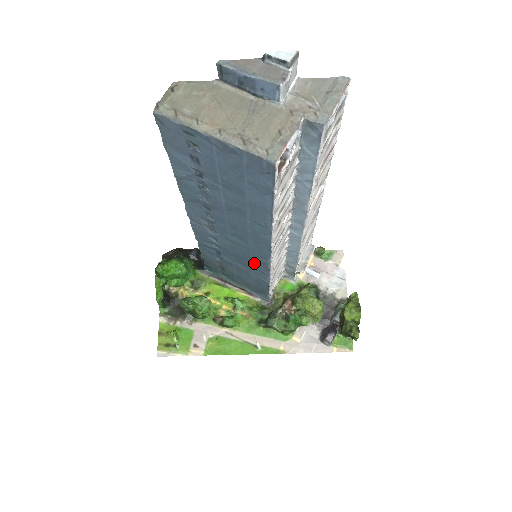
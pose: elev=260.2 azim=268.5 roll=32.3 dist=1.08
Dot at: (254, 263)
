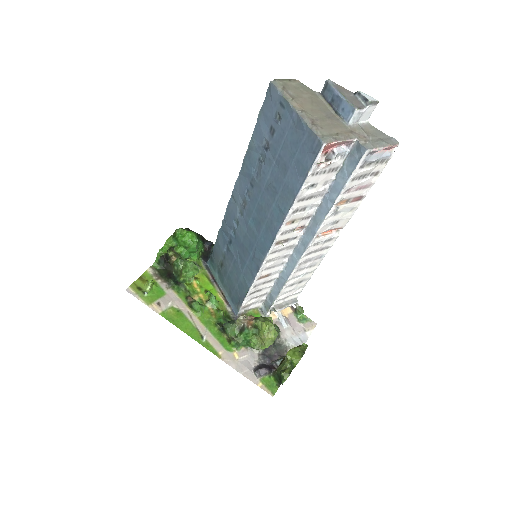
Dot at: (251, 259)
